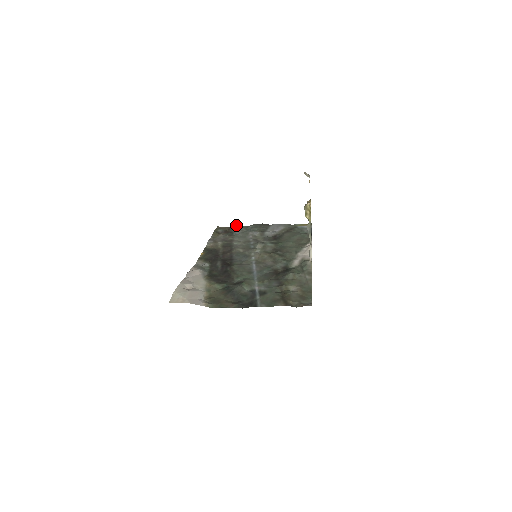
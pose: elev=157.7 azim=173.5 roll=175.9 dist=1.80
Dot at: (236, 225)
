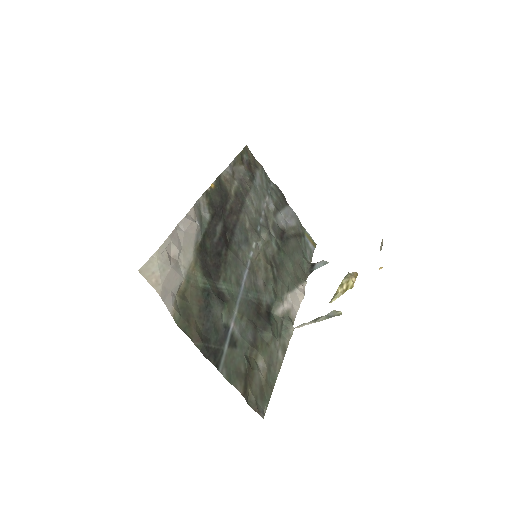
Dot at: occluded
